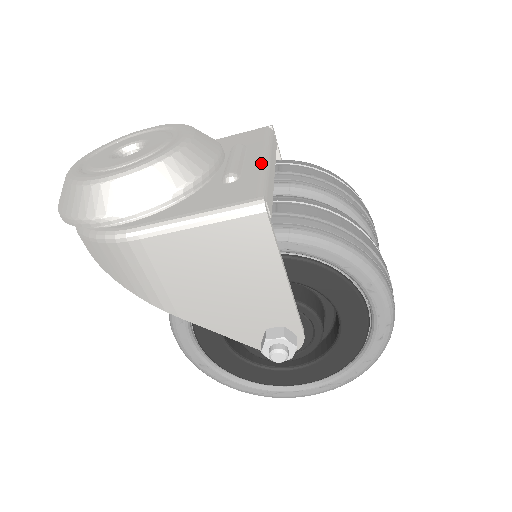
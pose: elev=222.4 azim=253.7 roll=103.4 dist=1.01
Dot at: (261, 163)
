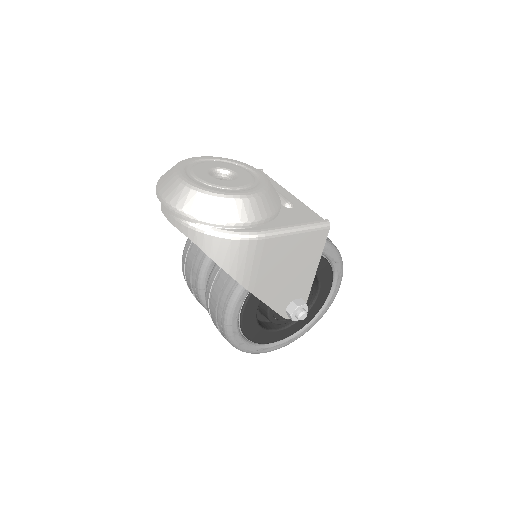
Dot at: occluded
